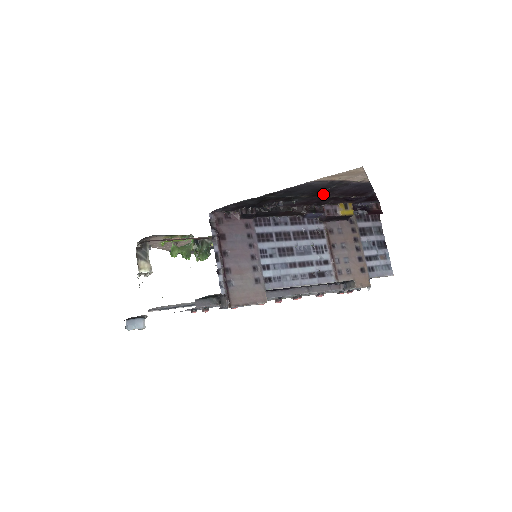
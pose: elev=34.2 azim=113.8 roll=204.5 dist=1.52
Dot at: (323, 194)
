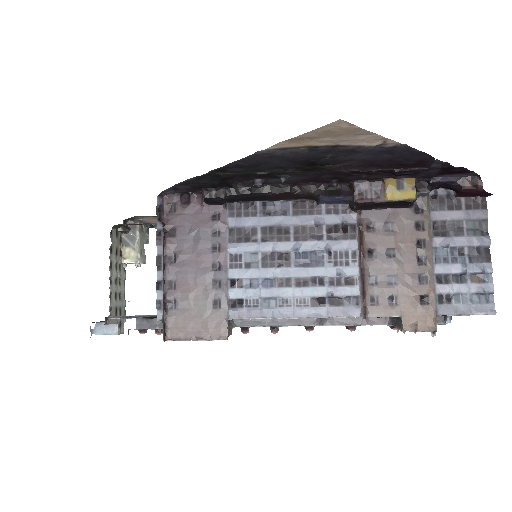
Dot at: (326, 167)
